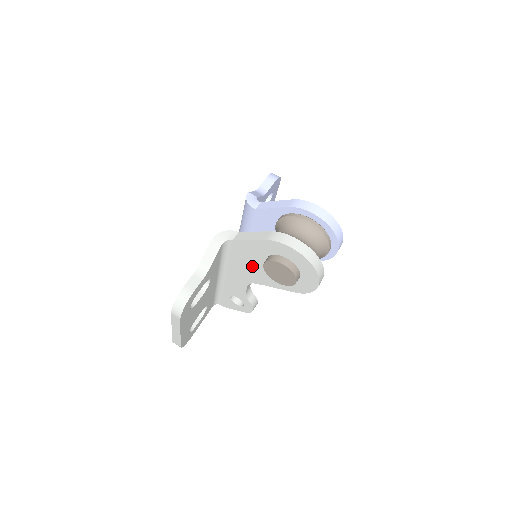
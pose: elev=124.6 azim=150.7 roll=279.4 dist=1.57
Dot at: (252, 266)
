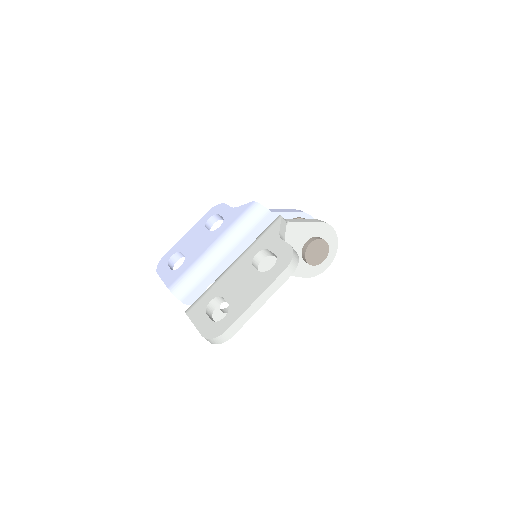
Dot at: occluded
